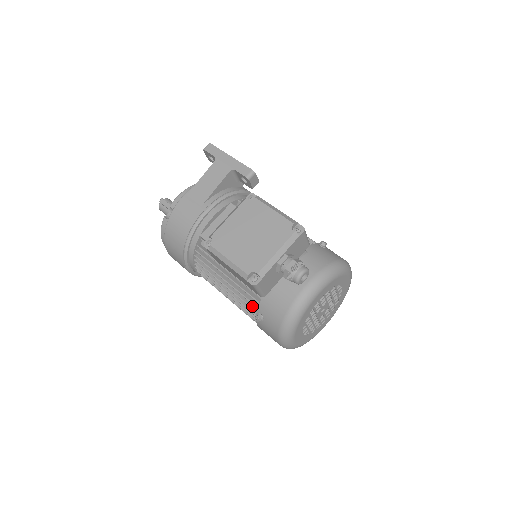
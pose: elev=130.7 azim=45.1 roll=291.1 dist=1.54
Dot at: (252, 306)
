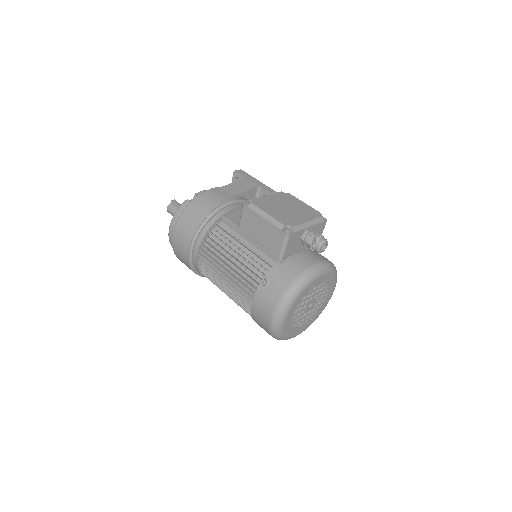
Dot at: (257, 276)
